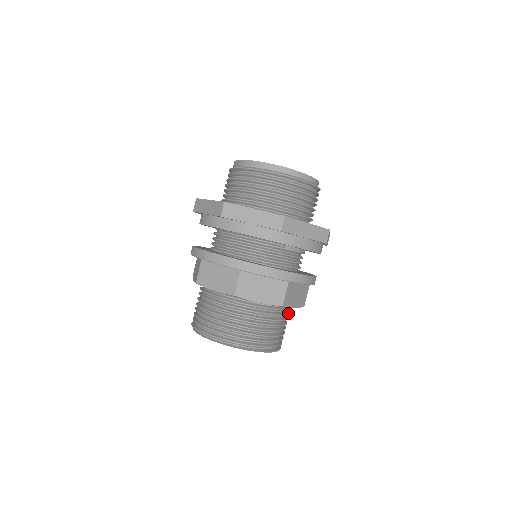
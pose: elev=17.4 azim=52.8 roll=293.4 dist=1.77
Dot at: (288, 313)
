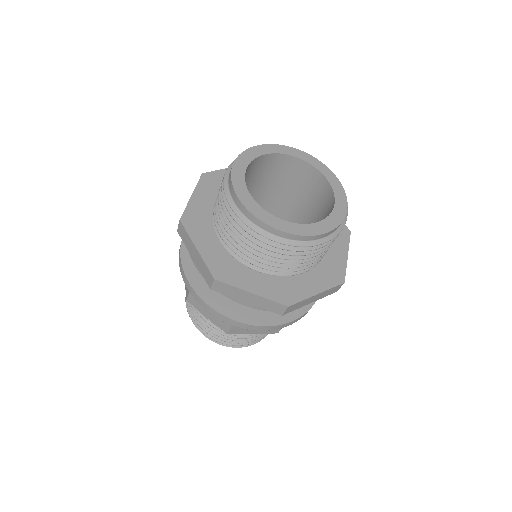
Dot at: occluded
